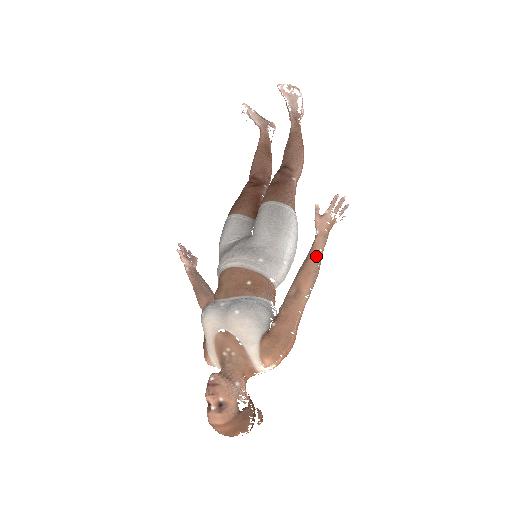
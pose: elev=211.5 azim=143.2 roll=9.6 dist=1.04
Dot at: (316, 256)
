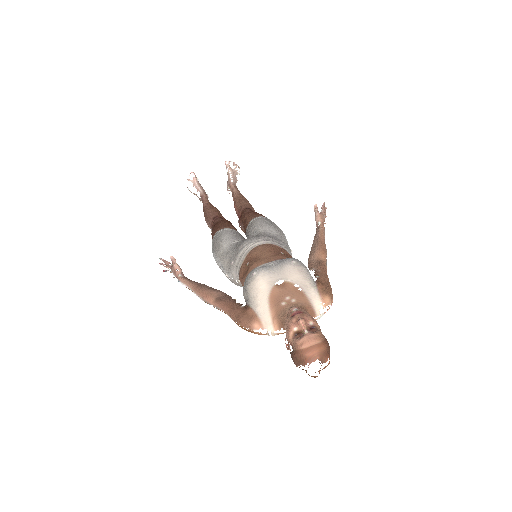
Dot at: (324, 238)
